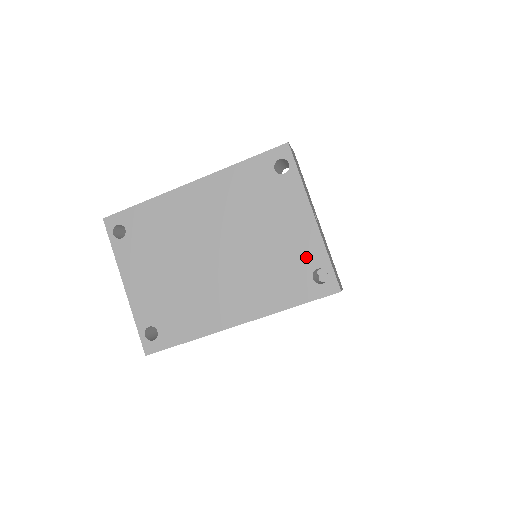
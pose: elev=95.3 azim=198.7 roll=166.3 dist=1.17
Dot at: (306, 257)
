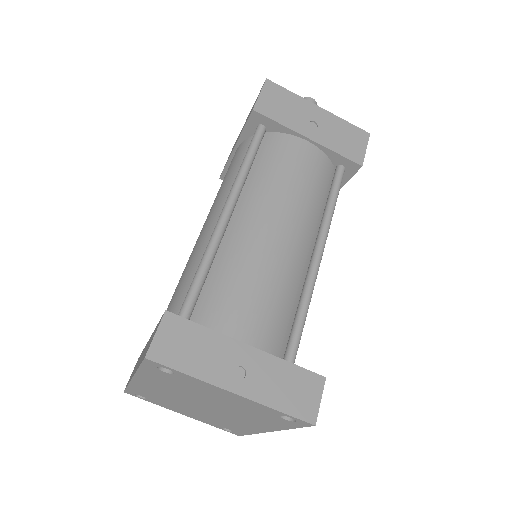
Dot at: (262, 411)
